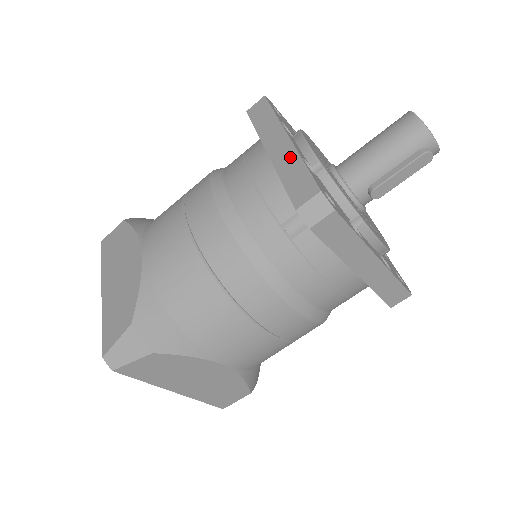
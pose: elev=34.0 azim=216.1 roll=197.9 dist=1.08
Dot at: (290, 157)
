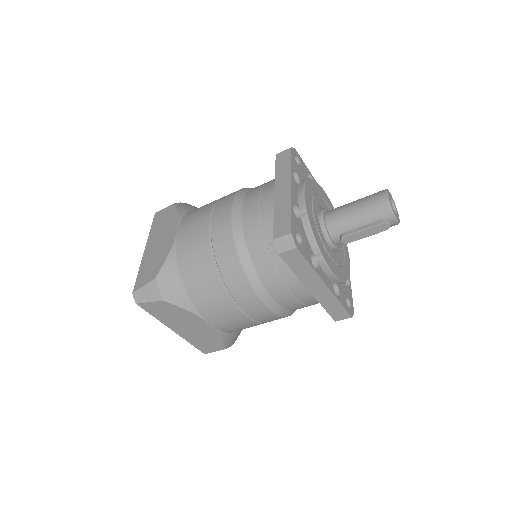
Dot at: (285, 202)
